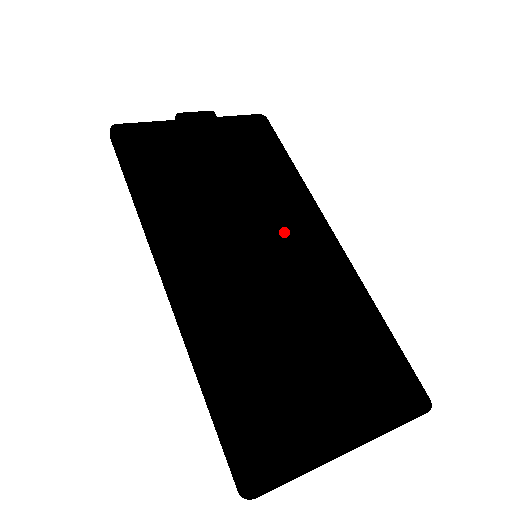
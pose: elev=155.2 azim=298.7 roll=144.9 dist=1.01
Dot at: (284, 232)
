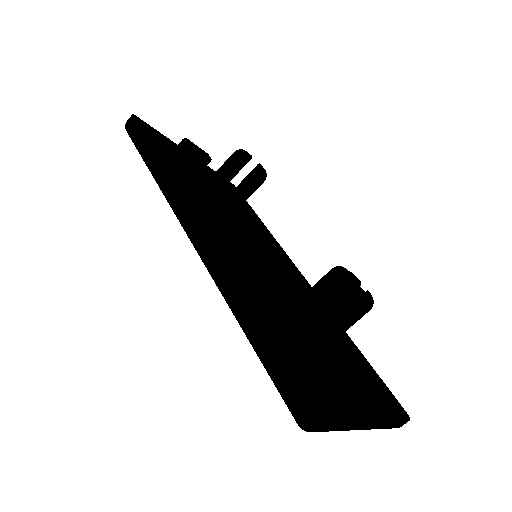
Dot at: (269, 255)
